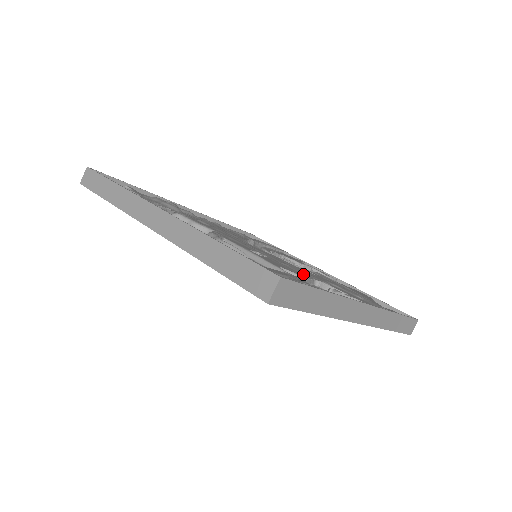
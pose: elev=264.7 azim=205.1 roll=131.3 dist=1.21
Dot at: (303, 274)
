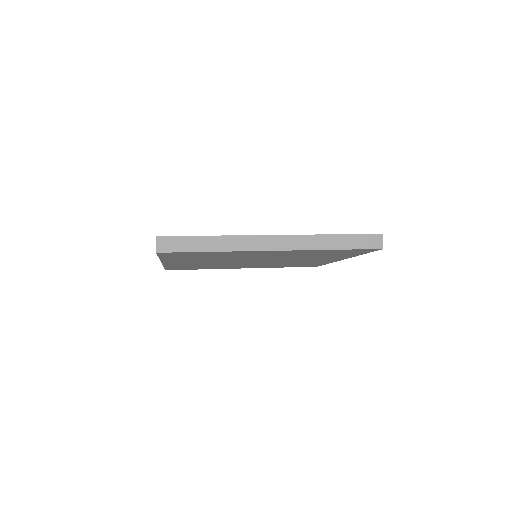
Dot at: occluded
